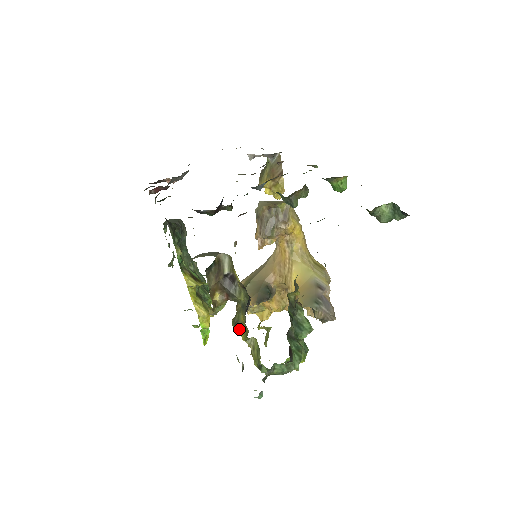
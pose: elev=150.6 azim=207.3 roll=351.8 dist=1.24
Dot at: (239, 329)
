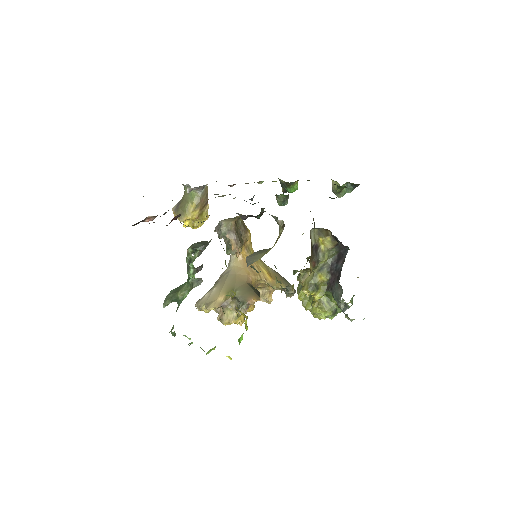
Dot at: (316, 291)
